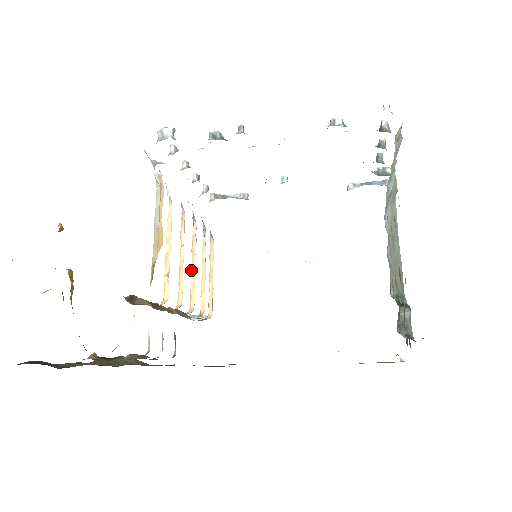
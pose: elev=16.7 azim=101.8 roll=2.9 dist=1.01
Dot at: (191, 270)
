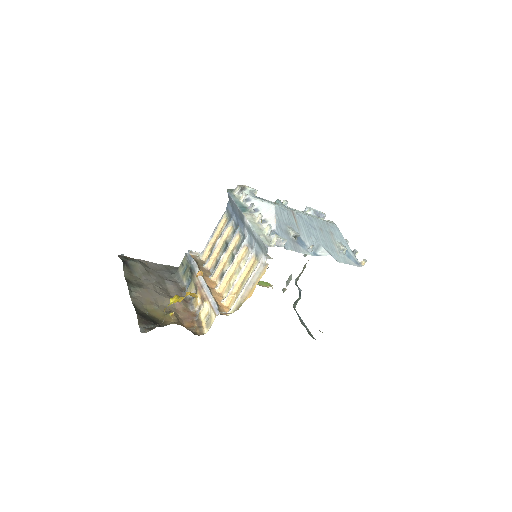
Dot at: (223, 259)
